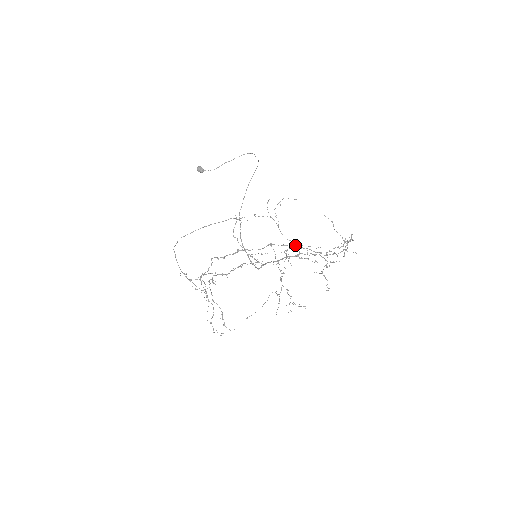
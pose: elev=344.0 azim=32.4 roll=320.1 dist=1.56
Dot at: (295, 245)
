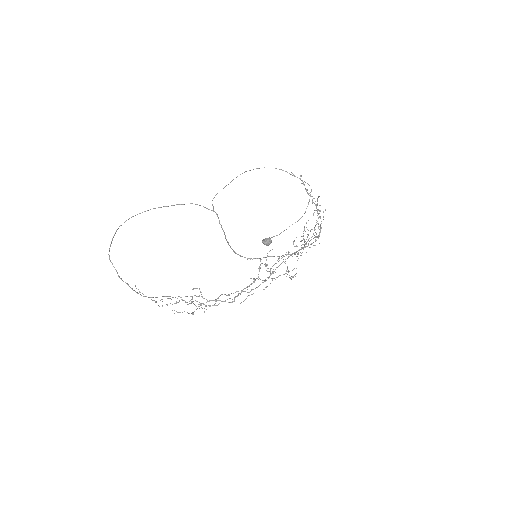
Dot at: occluded
